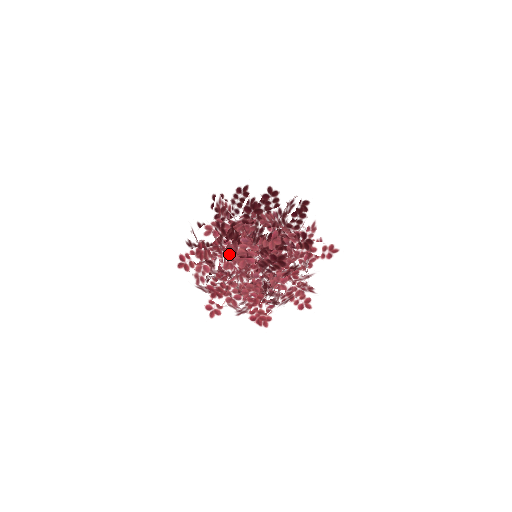
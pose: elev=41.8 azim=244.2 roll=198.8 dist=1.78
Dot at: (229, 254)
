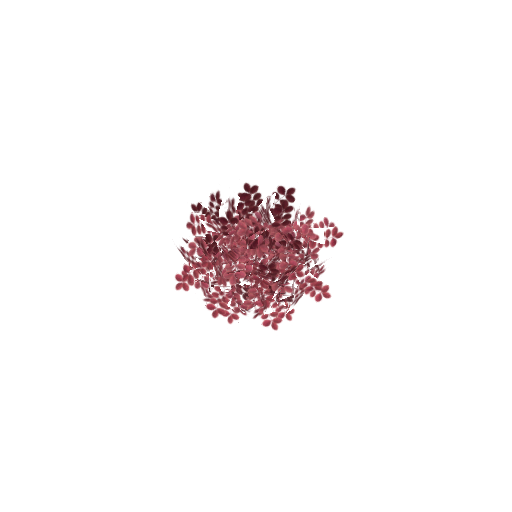
Dot at: (220, 269)
